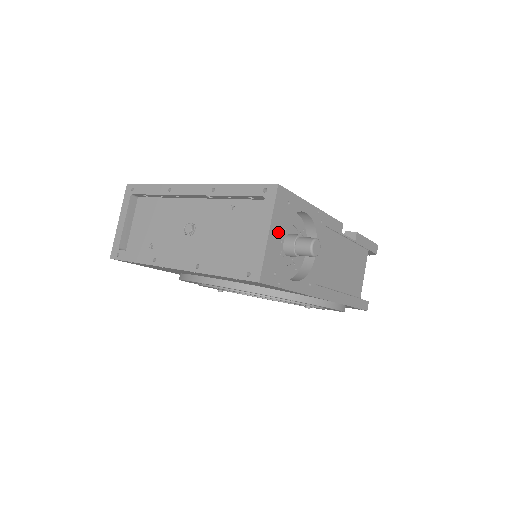
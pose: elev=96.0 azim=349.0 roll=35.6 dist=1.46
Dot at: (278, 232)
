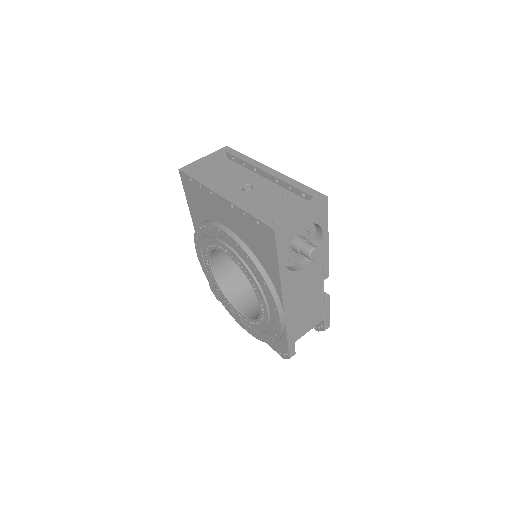
Dot at: (305, 220)
